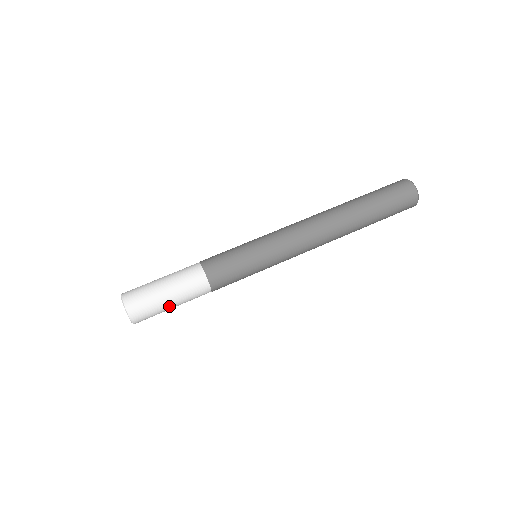
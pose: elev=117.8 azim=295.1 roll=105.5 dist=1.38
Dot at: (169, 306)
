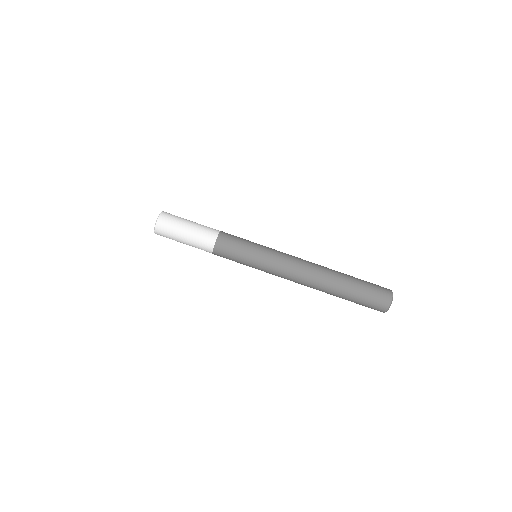
Dot at: occluded
